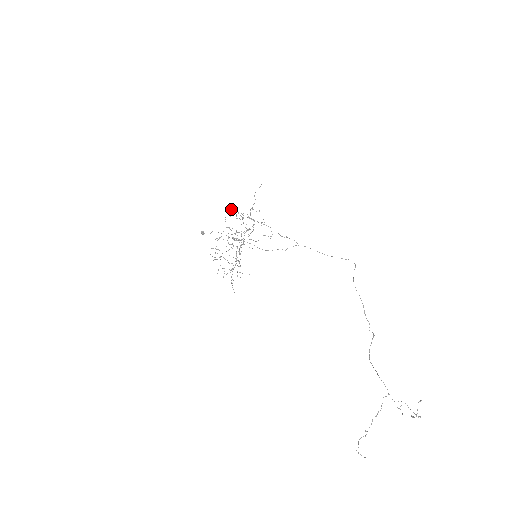
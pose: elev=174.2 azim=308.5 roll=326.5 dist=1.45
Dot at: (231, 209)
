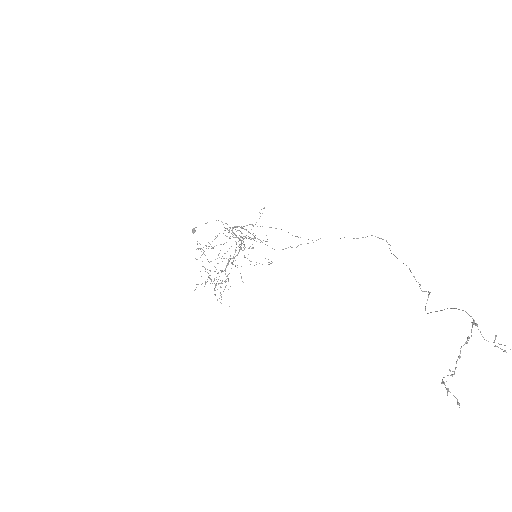
Dot at: occluded
